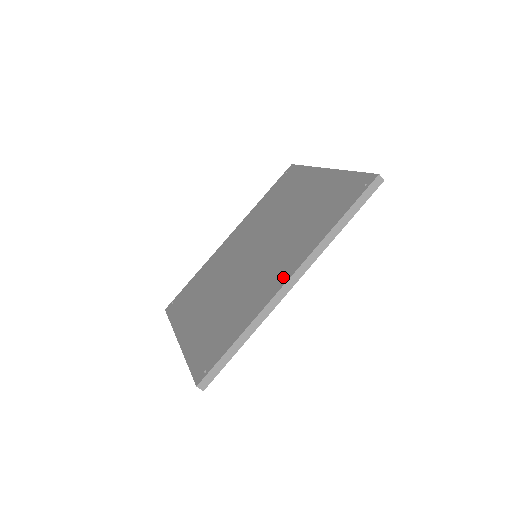
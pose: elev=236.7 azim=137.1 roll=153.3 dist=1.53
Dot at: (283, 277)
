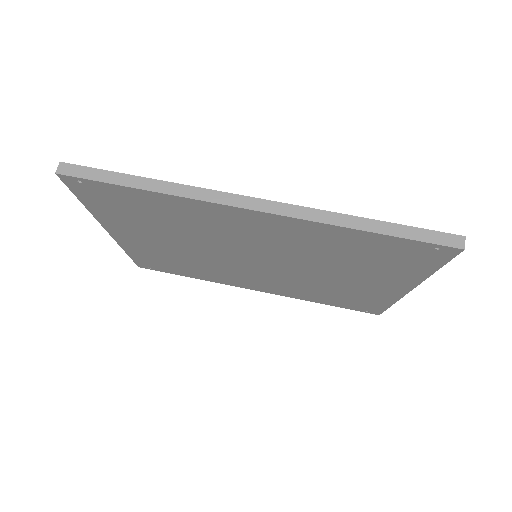
Dot at: occluded
